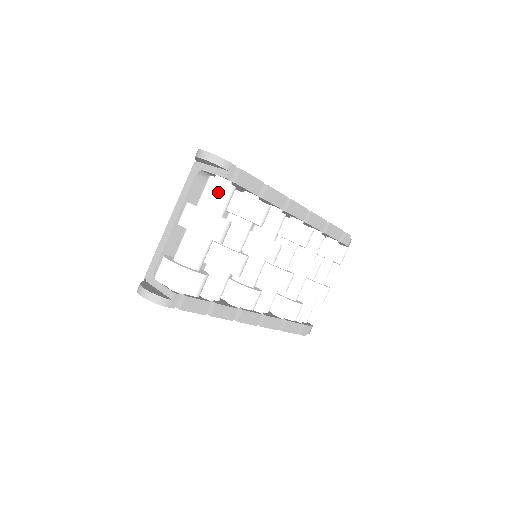
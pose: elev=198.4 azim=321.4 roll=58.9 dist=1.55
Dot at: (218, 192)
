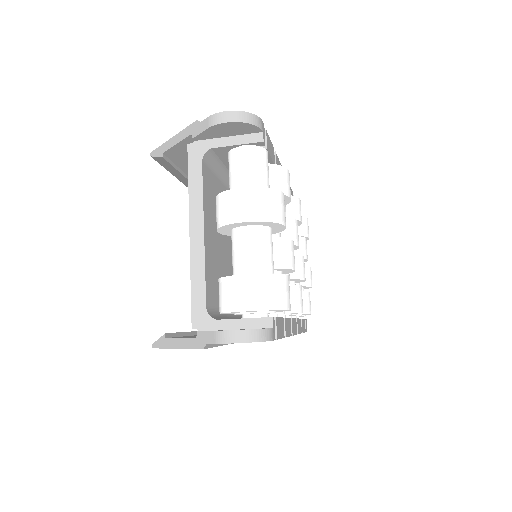
Dot at: (261, 163)
